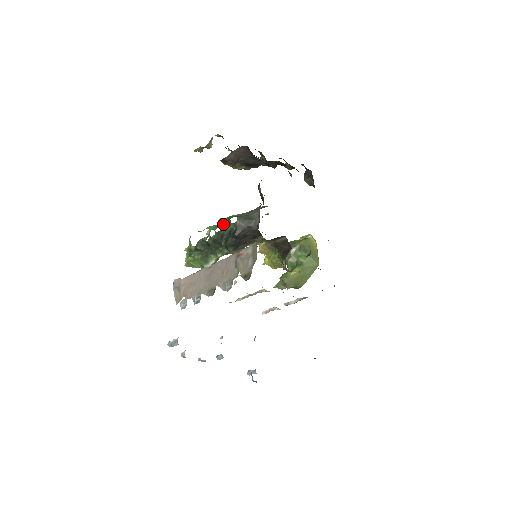
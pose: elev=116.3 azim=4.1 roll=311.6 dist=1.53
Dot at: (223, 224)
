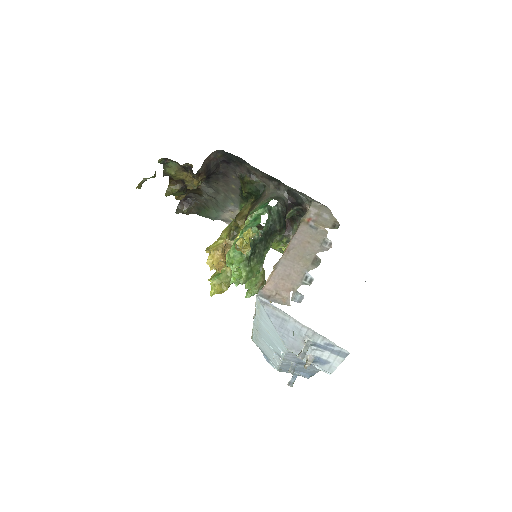
Dot at: (264, 213)
